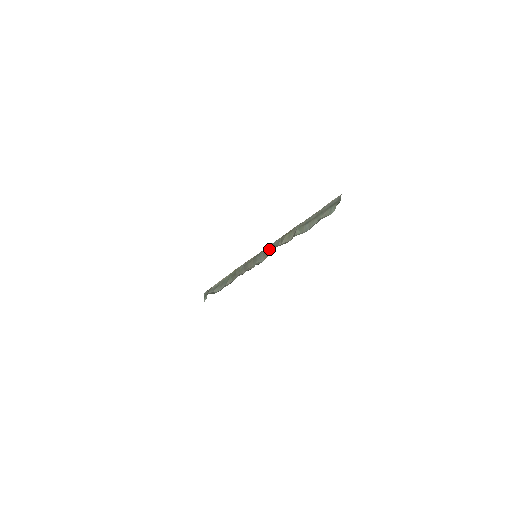
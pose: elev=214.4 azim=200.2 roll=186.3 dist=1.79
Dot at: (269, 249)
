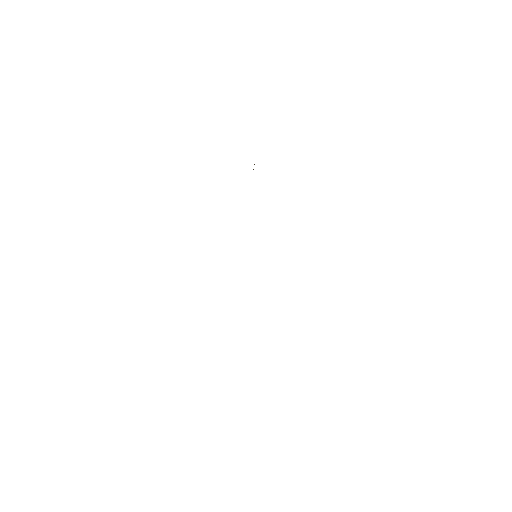
Dot at: occluded
